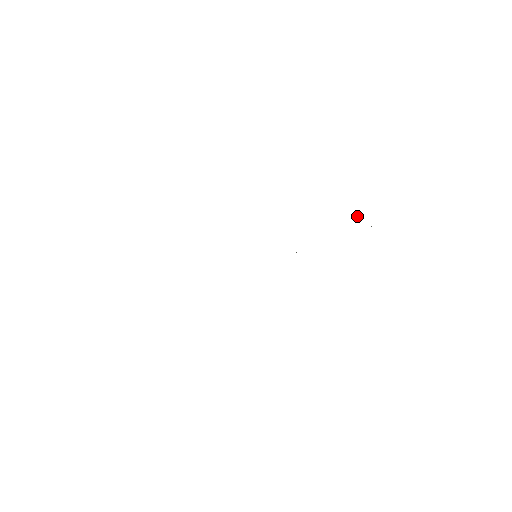
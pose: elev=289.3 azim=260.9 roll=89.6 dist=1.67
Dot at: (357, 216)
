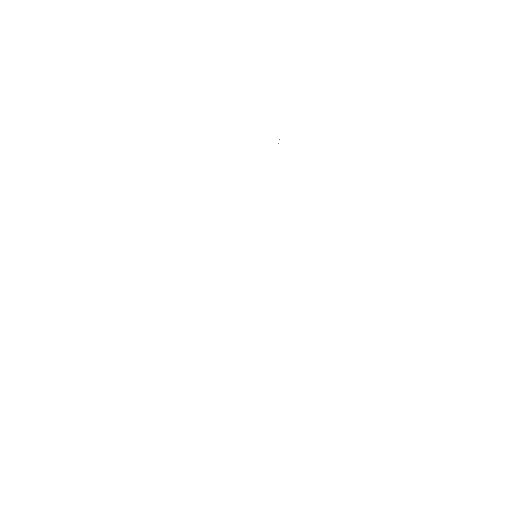
Dot at: (278, 143)
